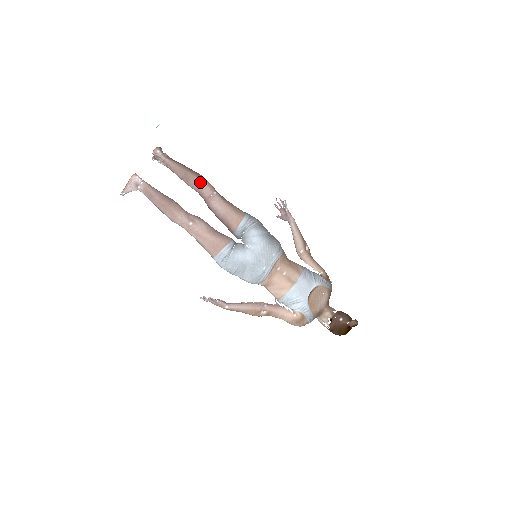
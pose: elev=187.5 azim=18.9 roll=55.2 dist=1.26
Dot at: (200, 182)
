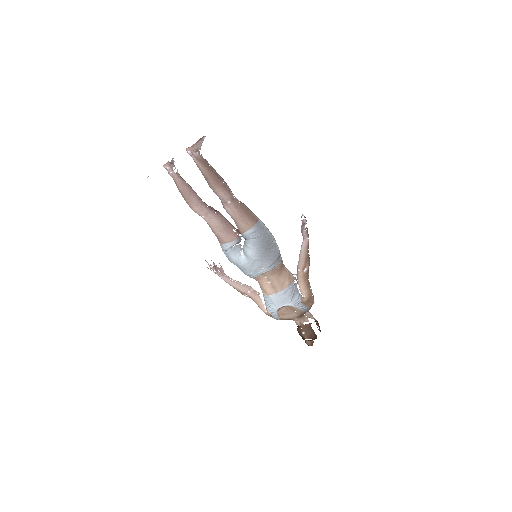
Dot at: (217, 191)
